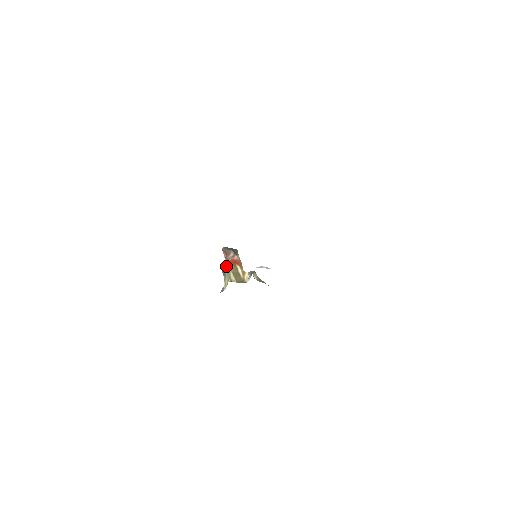
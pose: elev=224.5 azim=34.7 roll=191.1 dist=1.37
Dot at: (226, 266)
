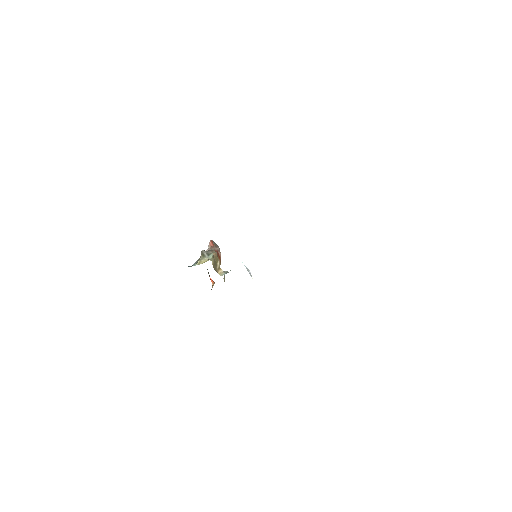
Dot at: (210, 251)
